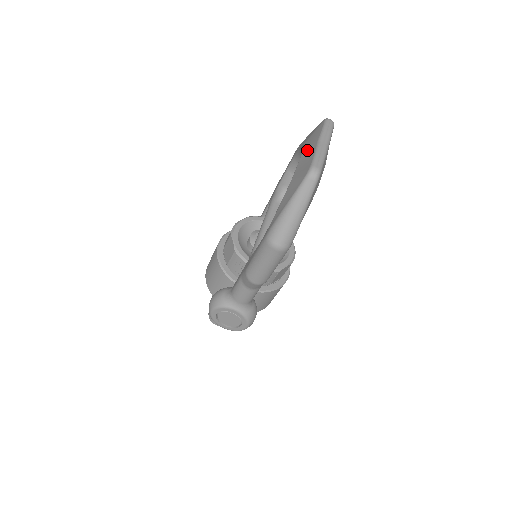
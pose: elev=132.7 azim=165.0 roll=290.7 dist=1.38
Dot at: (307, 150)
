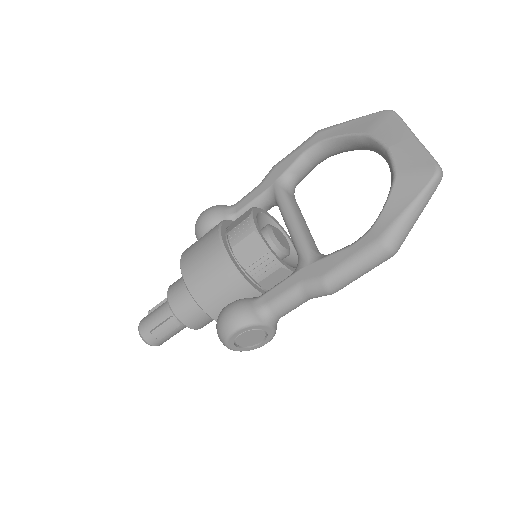
Dot at: (398, 143)
